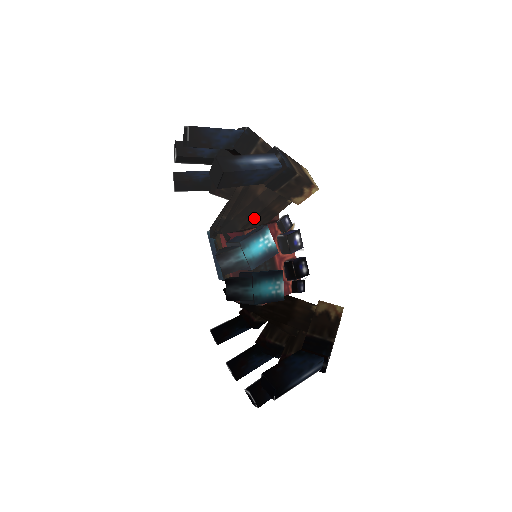
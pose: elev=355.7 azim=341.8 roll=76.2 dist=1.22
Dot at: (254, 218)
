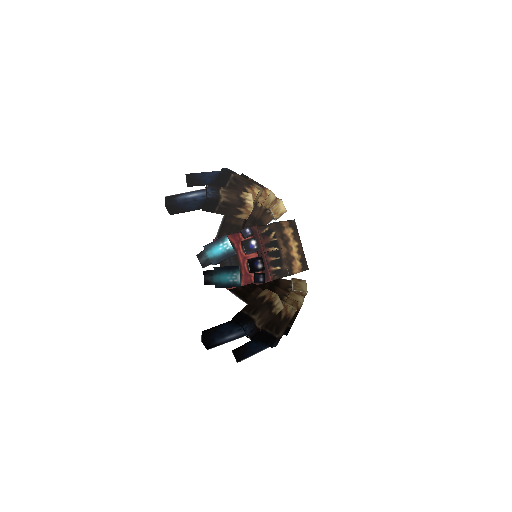
Dot at: (223, 230)
